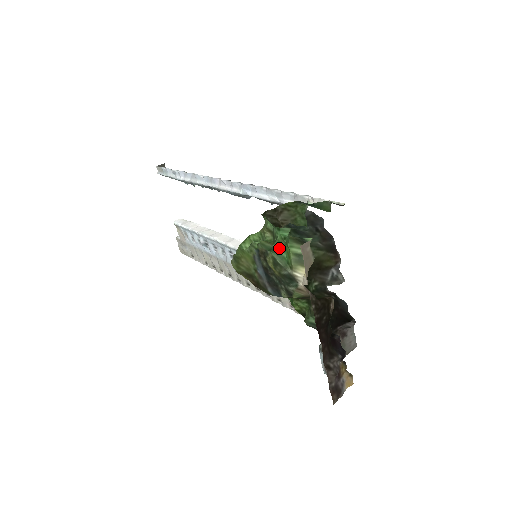
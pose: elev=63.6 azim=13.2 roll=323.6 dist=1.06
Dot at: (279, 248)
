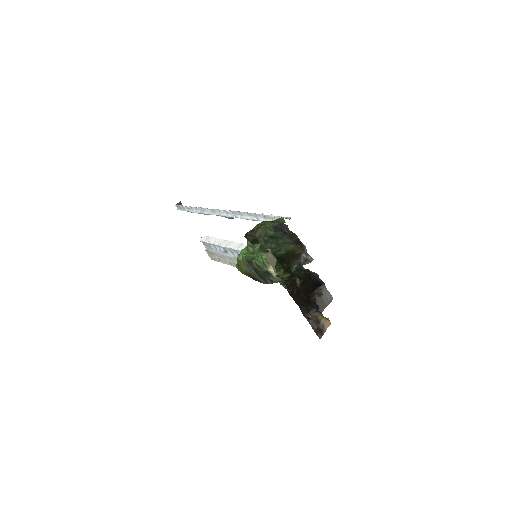
Dot at: (257, 256)
